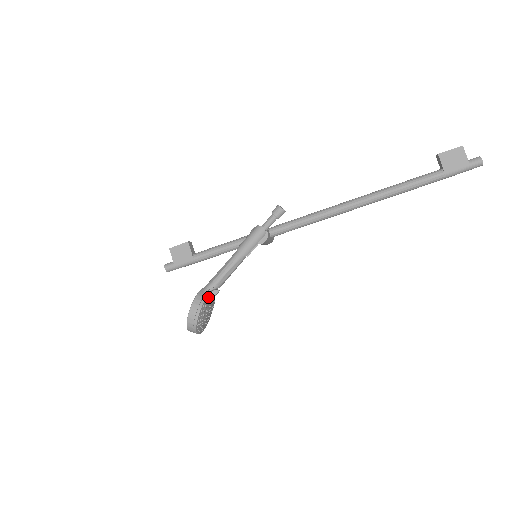
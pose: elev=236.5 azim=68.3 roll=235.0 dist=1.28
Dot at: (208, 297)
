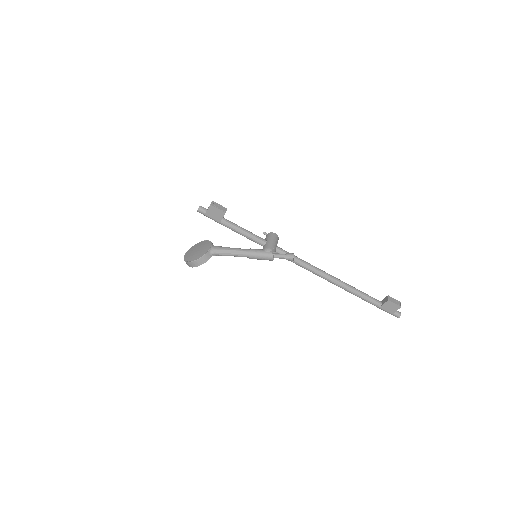
Dot at: (210, 257)
